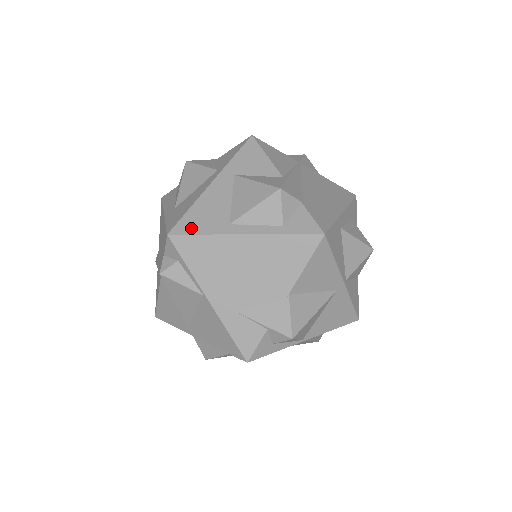
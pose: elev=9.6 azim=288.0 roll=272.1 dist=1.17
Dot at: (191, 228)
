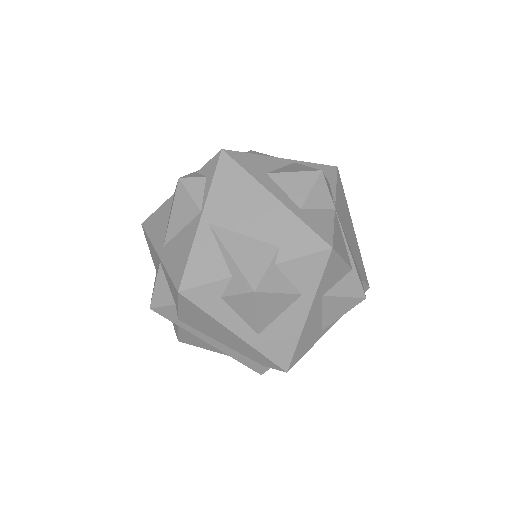
Dot at: (301, 355)
